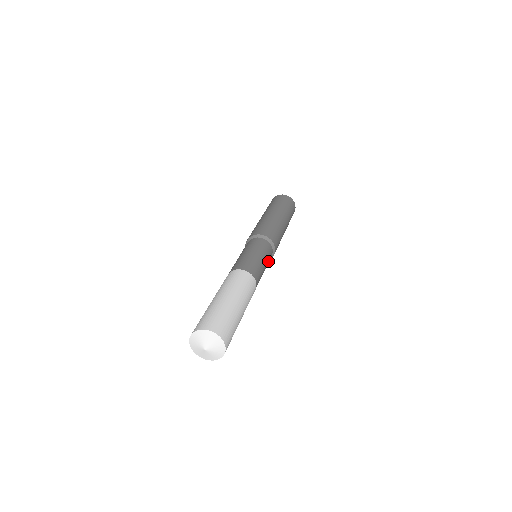
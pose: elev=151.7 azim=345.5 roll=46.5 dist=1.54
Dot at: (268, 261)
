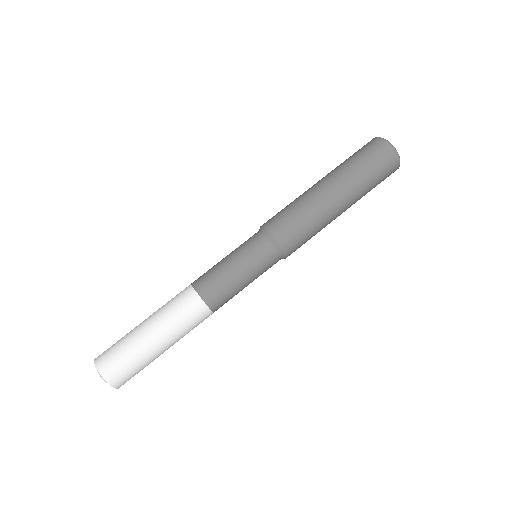
Dot at: occluded
